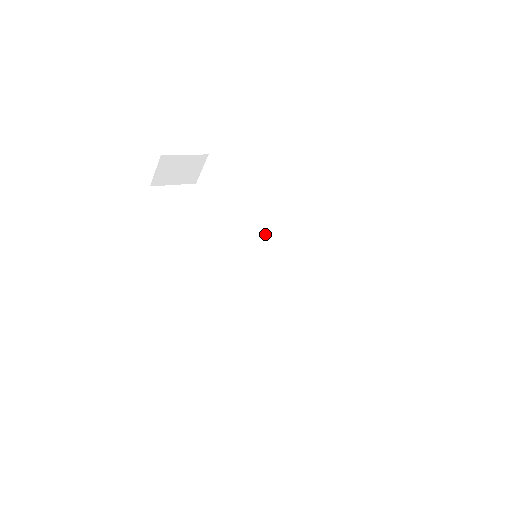
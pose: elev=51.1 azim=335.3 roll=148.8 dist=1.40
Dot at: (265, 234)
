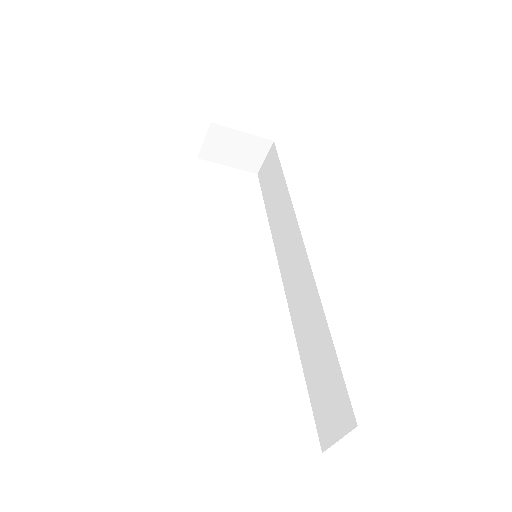
Dot at: (289, 239)
